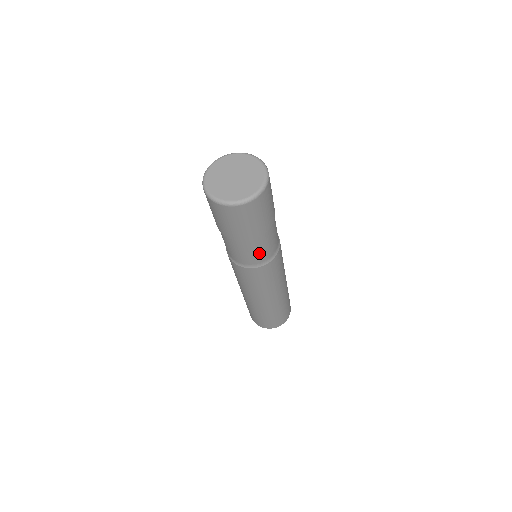
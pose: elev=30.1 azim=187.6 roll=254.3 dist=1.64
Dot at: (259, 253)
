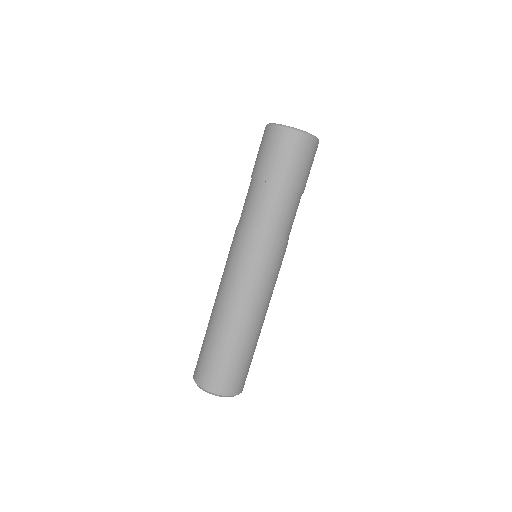
Dot at: (268, 213)
